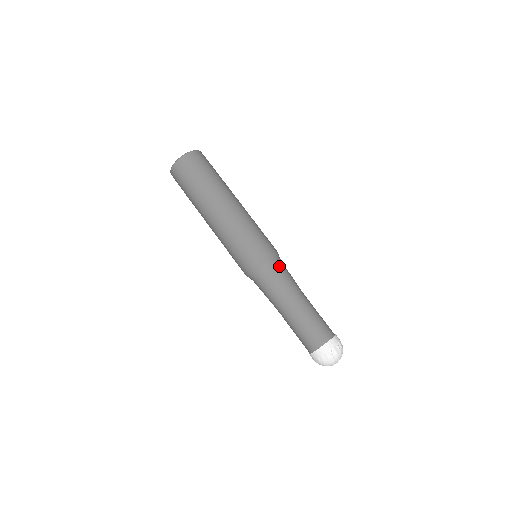
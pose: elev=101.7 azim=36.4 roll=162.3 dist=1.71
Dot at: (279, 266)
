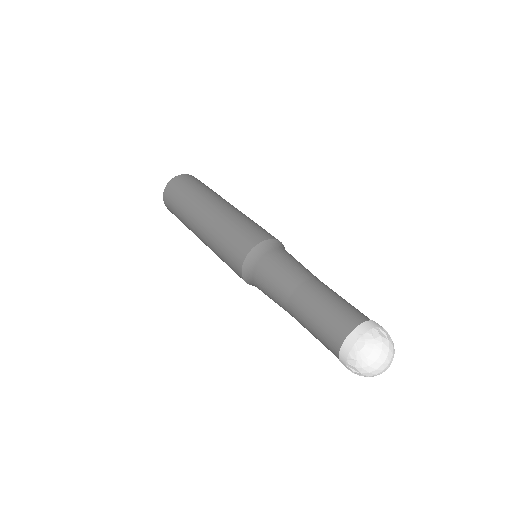
Dot at: occluded
